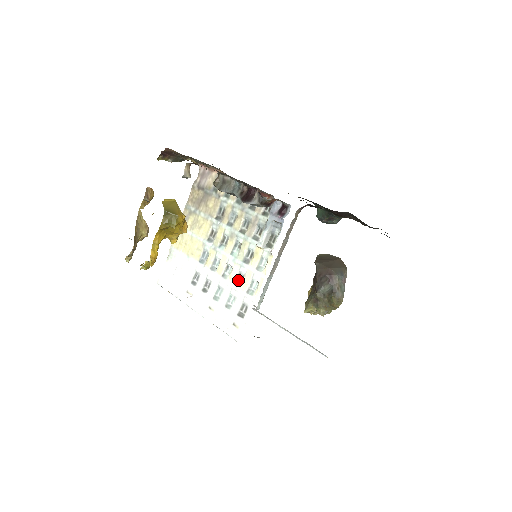
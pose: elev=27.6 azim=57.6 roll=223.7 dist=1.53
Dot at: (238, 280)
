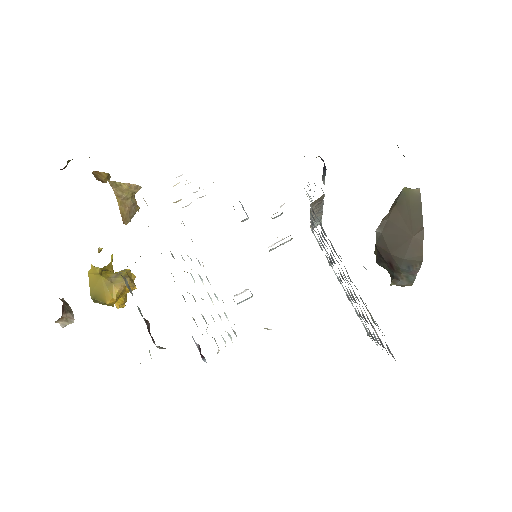
Dot at: occluded
